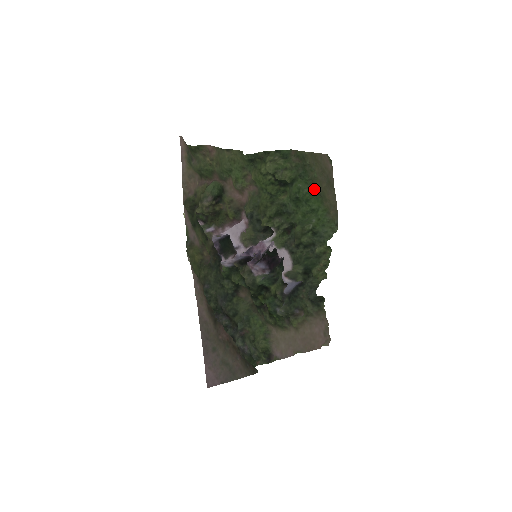
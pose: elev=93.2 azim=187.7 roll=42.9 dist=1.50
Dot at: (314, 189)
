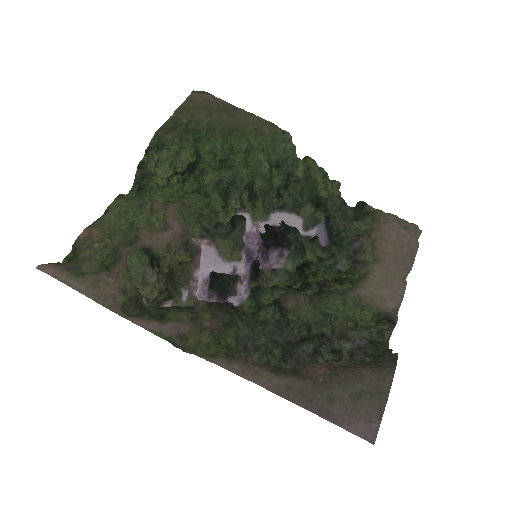
Dot at: (222, 134)
